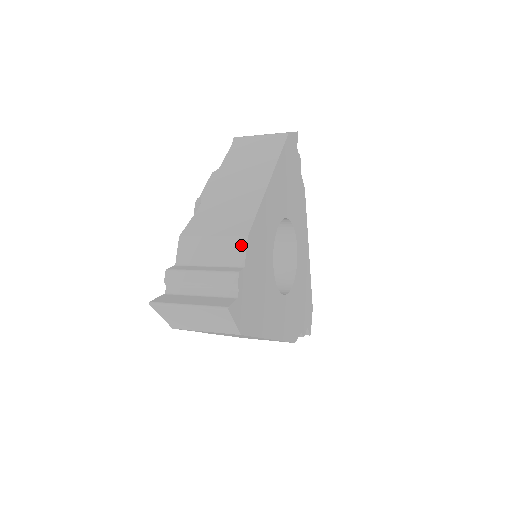
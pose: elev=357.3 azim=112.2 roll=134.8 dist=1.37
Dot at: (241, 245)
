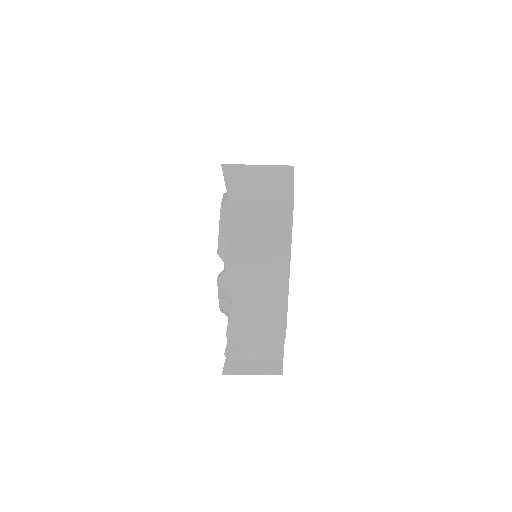
Dot at: occluded
